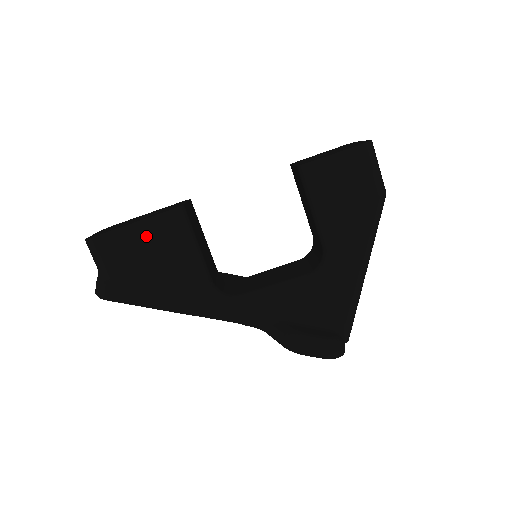
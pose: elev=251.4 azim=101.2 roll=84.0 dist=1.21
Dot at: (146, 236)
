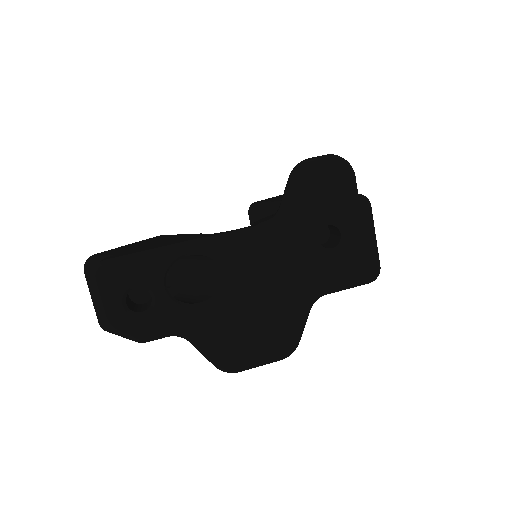
Dot at: (144, 242)
